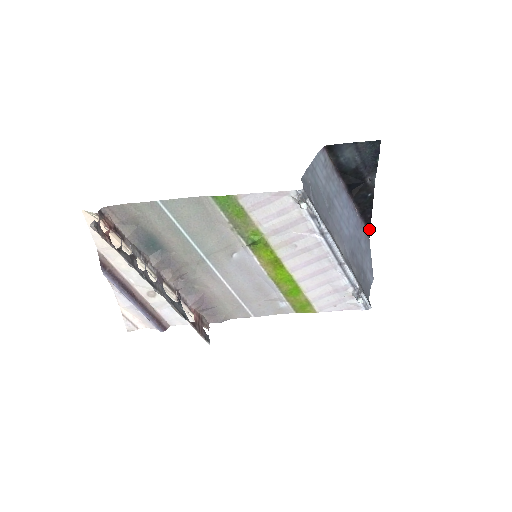
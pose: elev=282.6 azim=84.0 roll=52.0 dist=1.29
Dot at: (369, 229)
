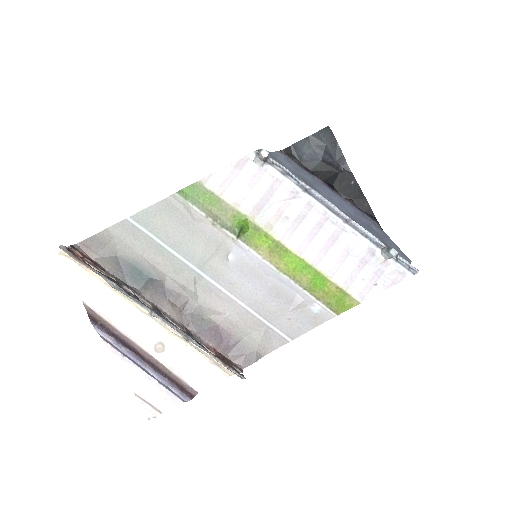
Dot at: (376, 220)
